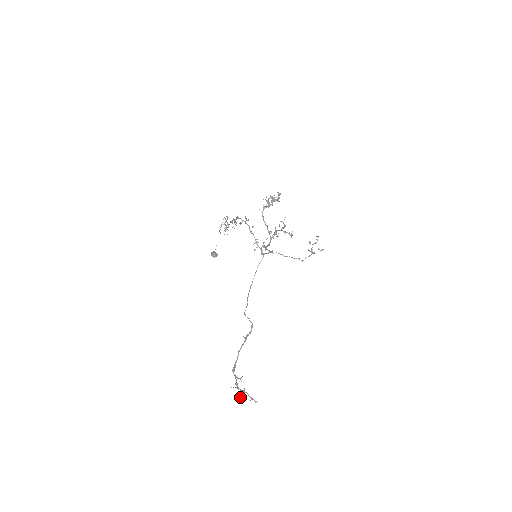
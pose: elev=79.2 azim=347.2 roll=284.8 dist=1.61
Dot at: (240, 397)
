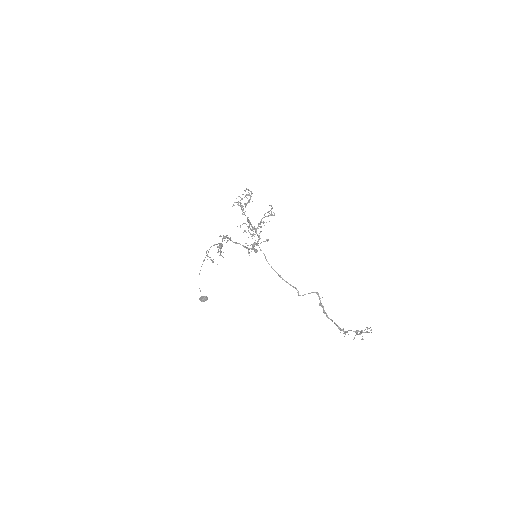
Dot at: occluded
